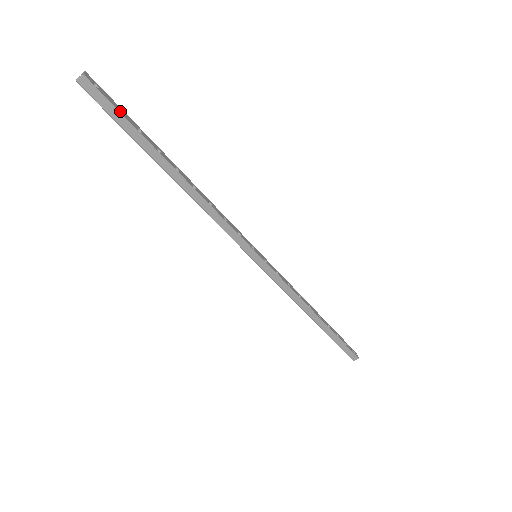
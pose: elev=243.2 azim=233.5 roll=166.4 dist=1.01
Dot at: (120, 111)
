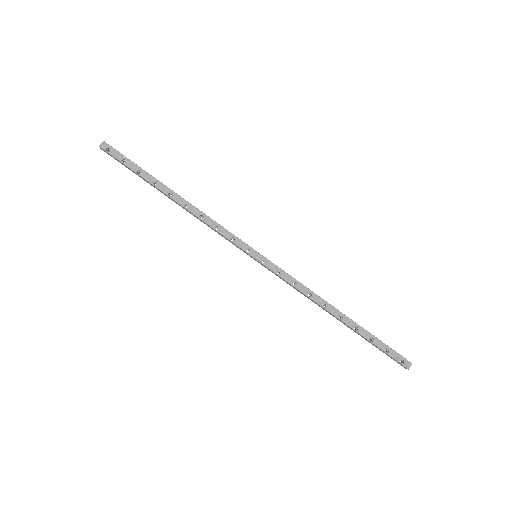
Dot at: (125, 163)
